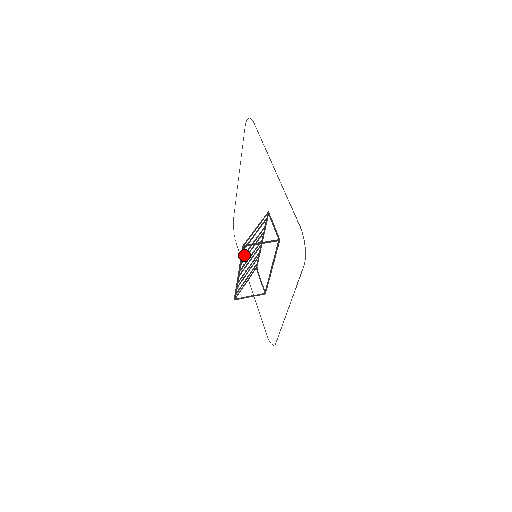
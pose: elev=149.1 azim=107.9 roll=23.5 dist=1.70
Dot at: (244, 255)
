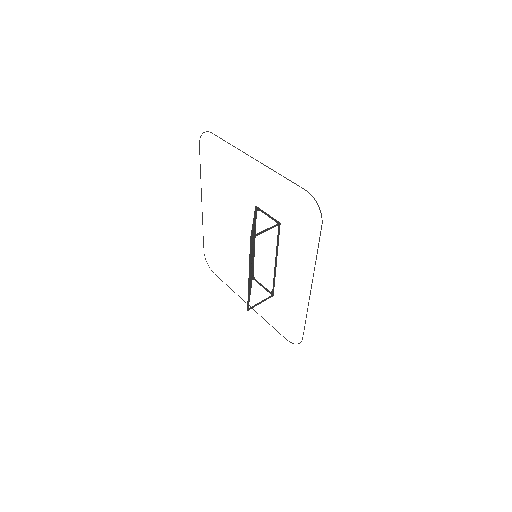
Dot at: occluded
